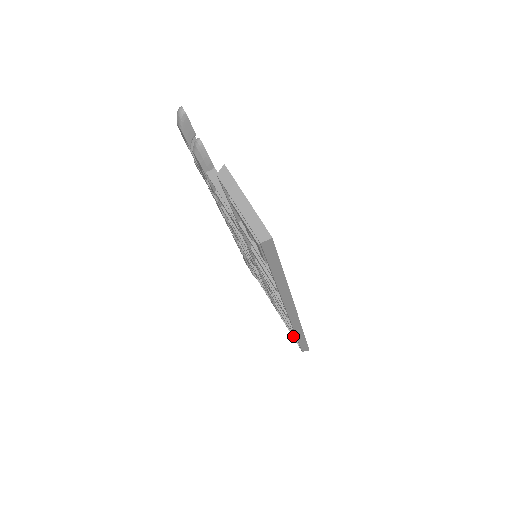
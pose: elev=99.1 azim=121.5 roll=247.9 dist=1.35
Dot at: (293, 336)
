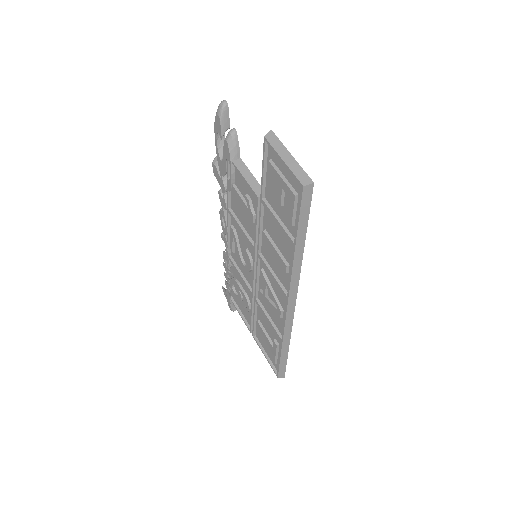
Dot at: (271, 358)
